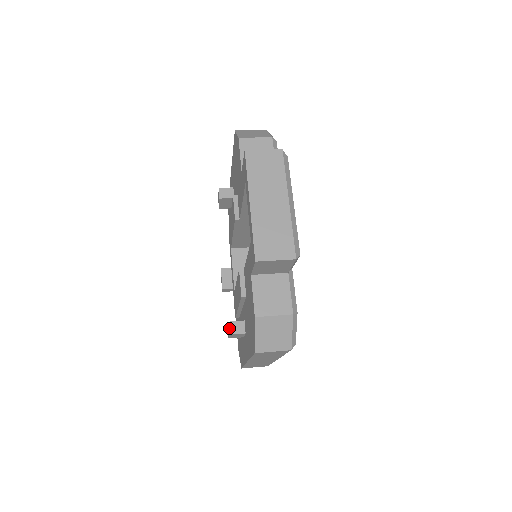
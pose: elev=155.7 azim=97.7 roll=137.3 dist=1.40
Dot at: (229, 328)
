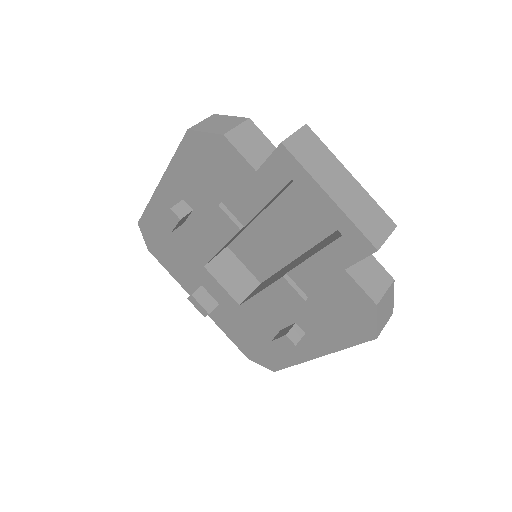
Dot at: (291, 340)
